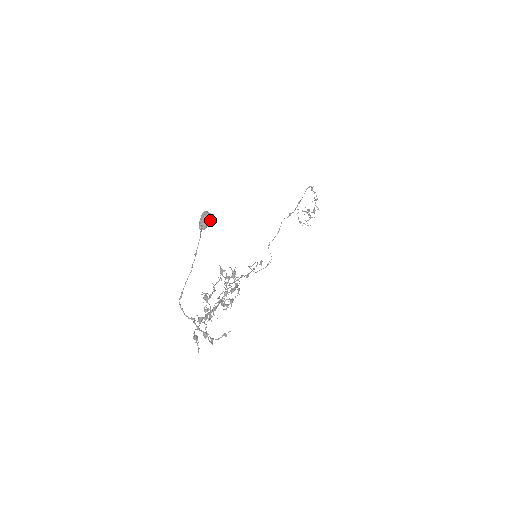
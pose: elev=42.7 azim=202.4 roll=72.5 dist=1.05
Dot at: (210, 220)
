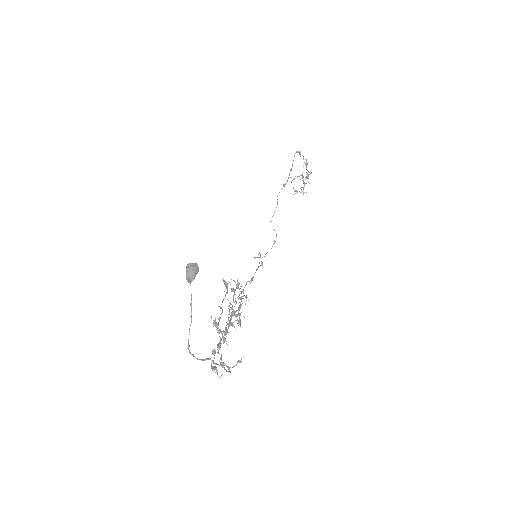
Dot at: (195, 272)
